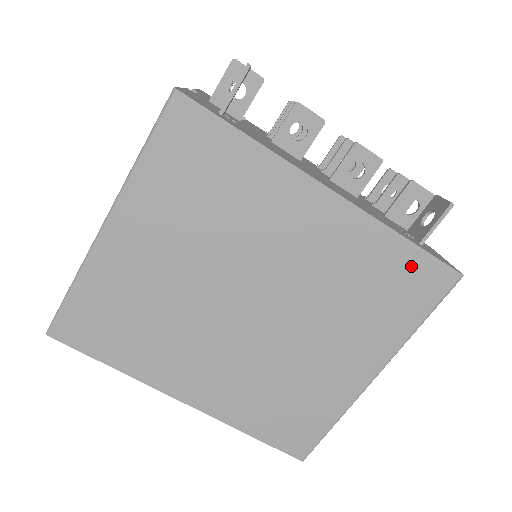
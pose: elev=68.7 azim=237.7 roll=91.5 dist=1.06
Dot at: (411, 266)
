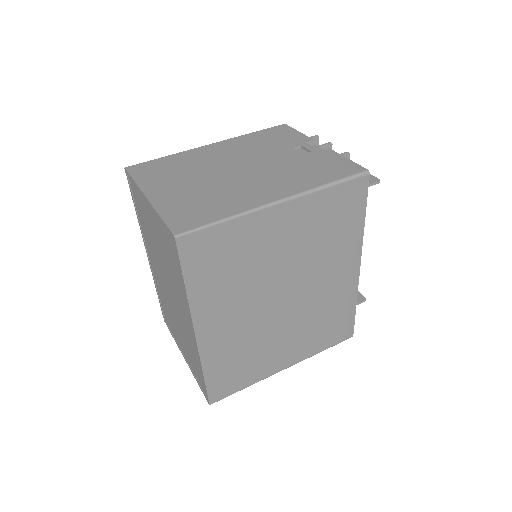
Dot at: (346, 321)
